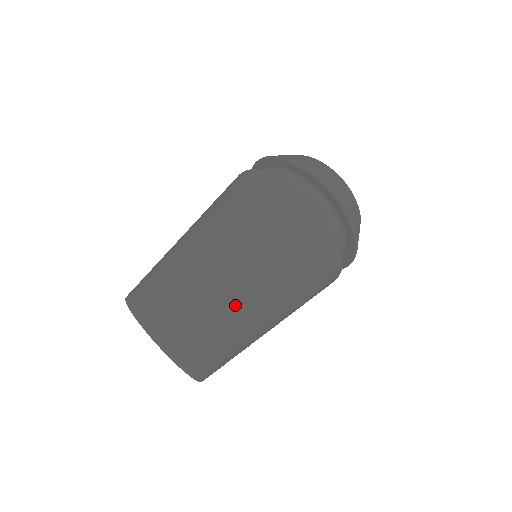
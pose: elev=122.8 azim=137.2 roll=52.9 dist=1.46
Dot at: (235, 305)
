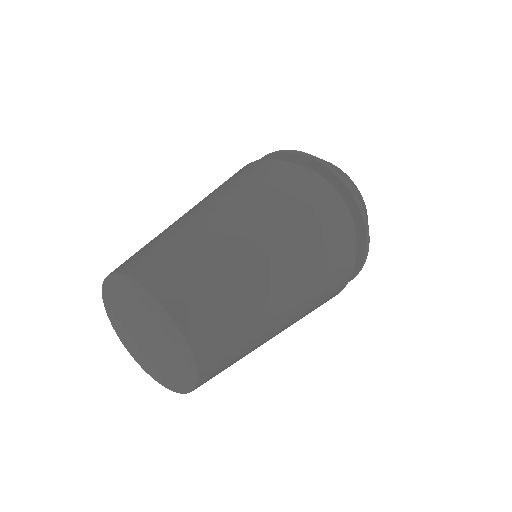
Dot at: (228, 261)
